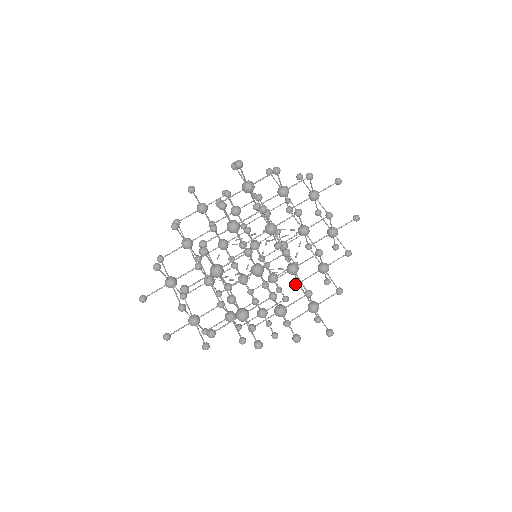
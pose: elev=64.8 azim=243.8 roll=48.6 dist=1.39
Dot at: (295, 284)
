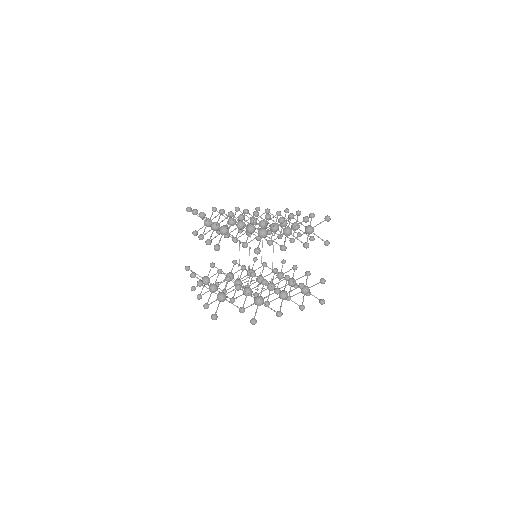
Dot at: (291, 241)
